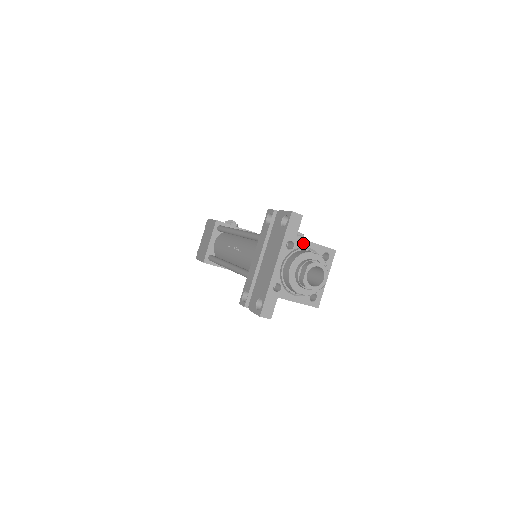
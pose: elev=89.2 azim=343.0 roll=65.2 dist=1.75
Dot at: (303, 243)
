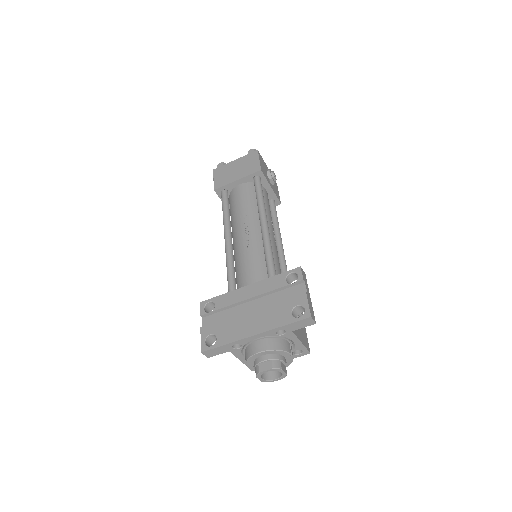
Dot at: (292, 337)
